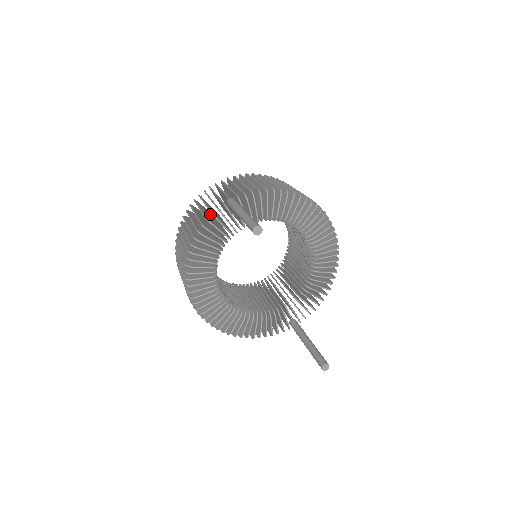
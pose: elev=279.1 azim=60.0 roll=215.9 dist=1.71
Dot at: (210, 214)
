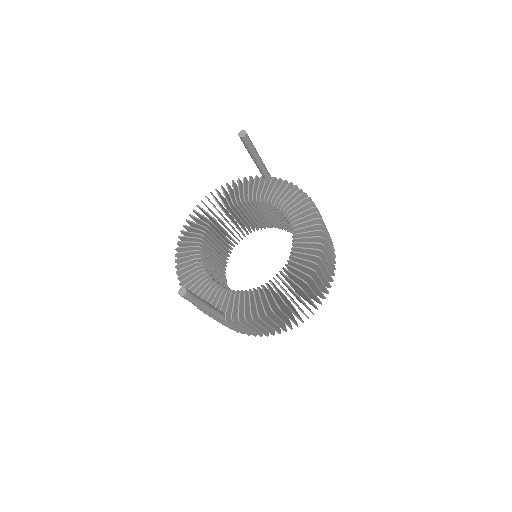
Dot at: occluded
